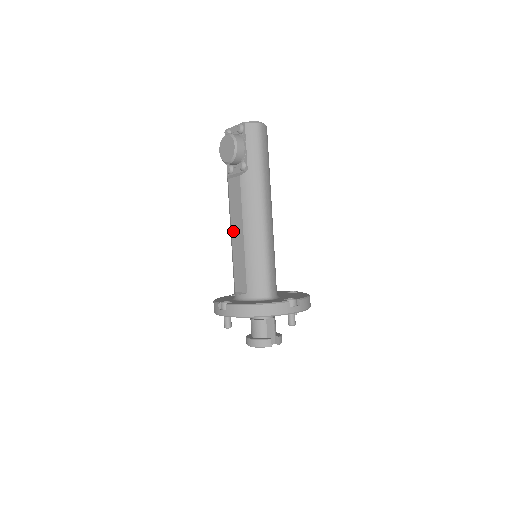
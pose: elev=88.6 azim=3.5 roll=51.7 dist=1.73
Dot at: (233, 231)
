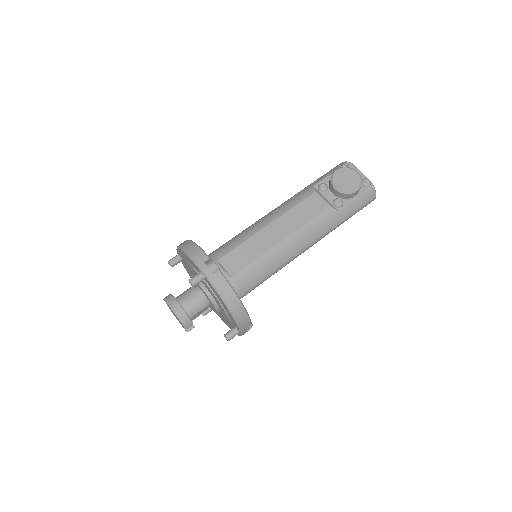
Dot at: (275, 224)
